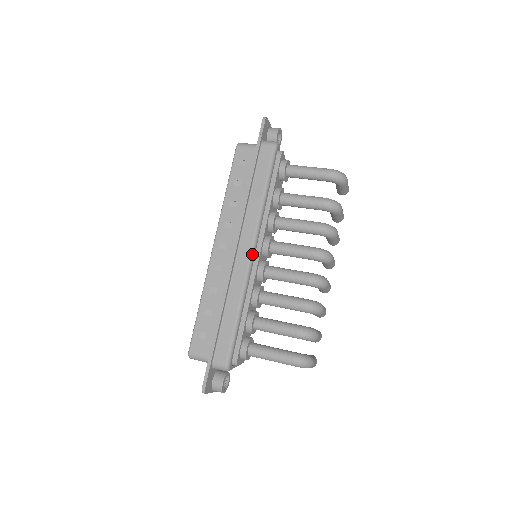
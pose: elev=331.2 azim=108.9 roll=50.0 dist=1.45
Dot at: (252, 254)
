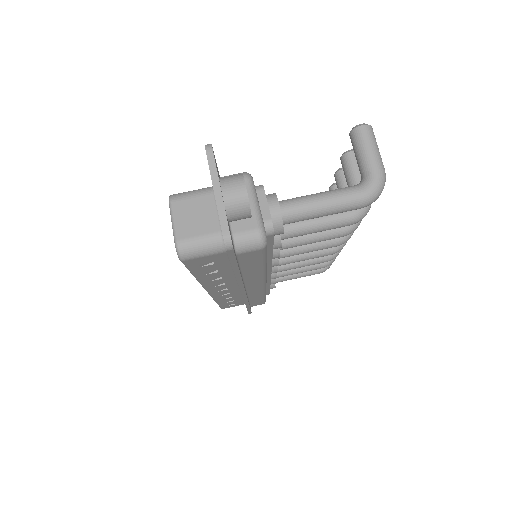
Dot at: (265, 285)
